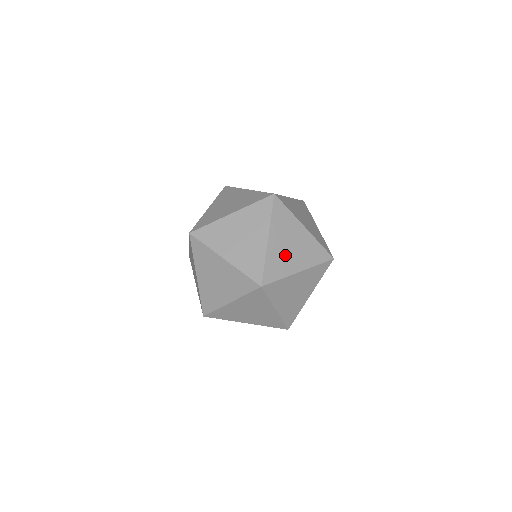
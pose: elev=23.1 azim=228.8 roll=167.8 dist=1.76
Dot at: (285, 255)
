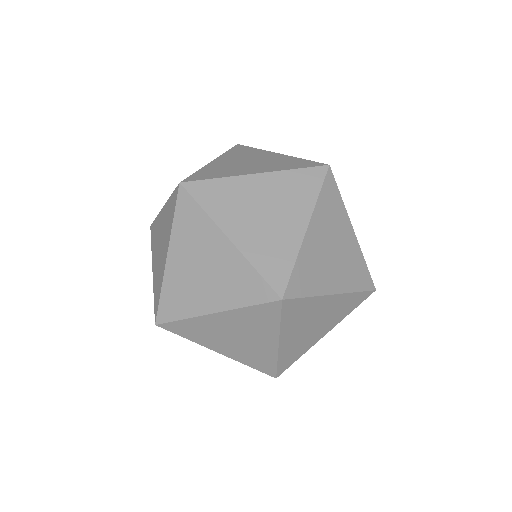
Dot at: occluded
